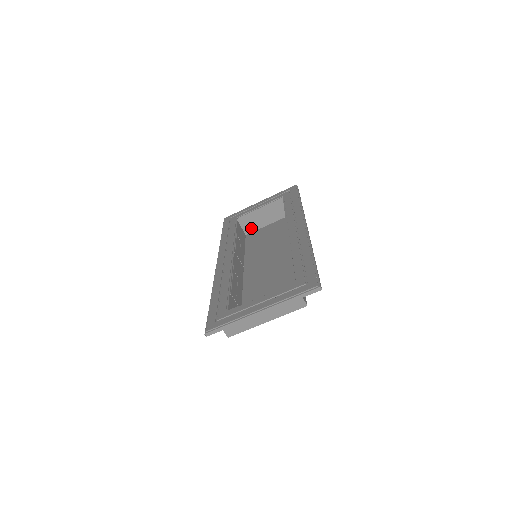
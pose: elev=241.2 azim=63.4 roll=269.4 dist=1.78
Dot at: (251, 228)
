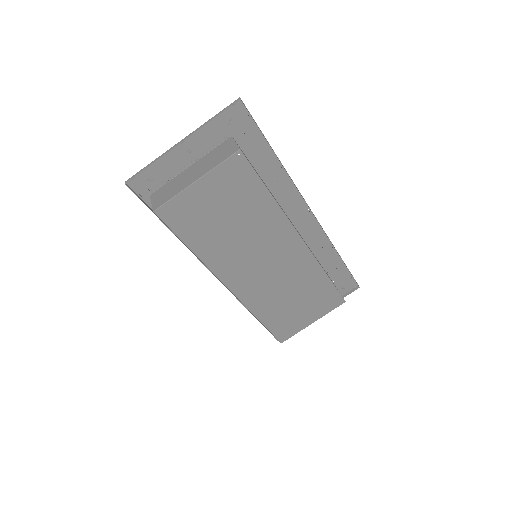
Dot at: occluded
